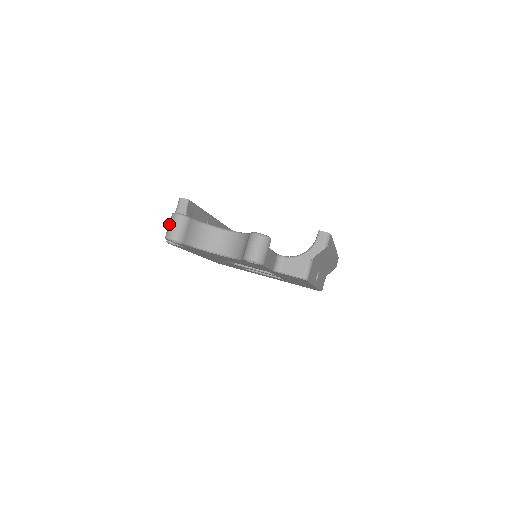
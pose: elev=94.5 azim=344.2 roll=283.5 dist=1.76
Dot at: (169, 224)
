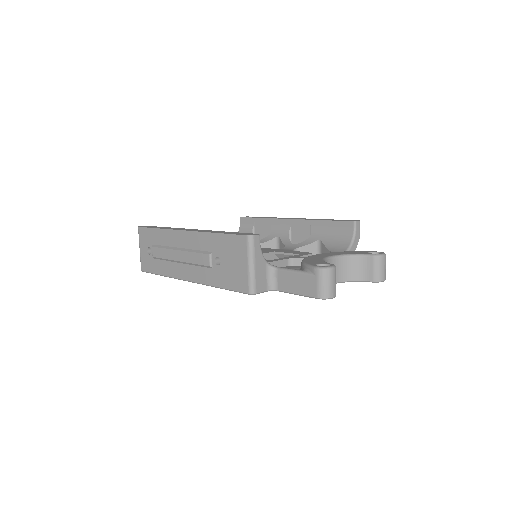
Dot at: (325, 282)
